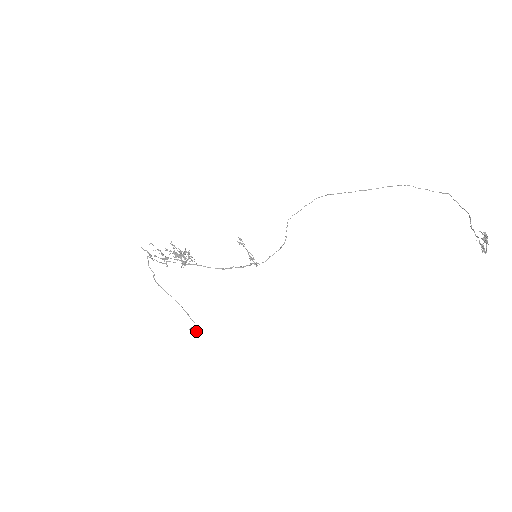
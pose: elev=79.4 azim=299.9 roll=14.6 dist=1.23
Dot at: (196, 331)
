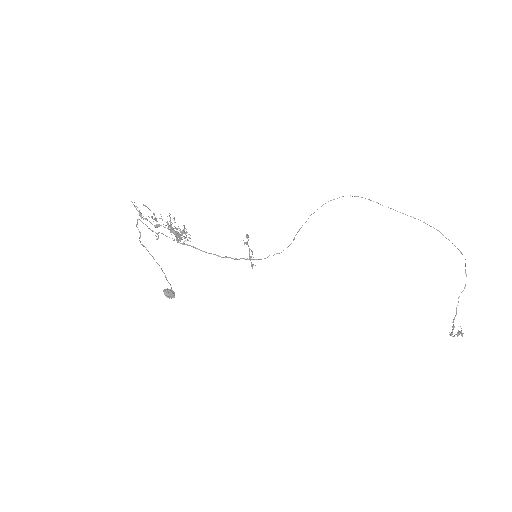
Dot at: (170, 296)
